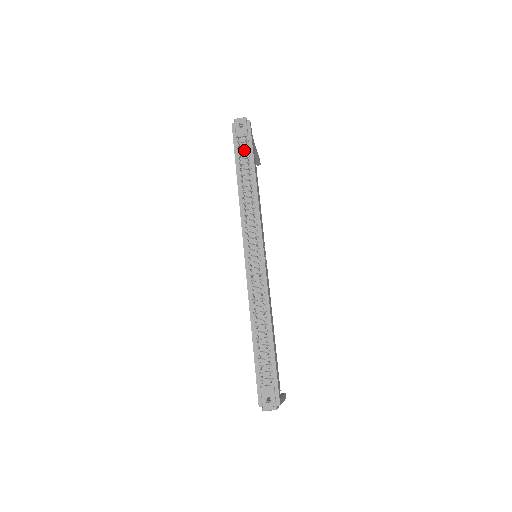
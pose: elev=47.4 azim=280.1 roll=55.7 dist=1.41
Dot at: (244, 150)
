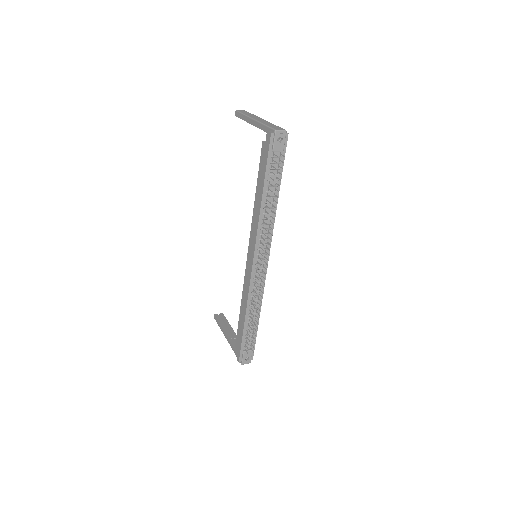
Dot at: (276, 166)
